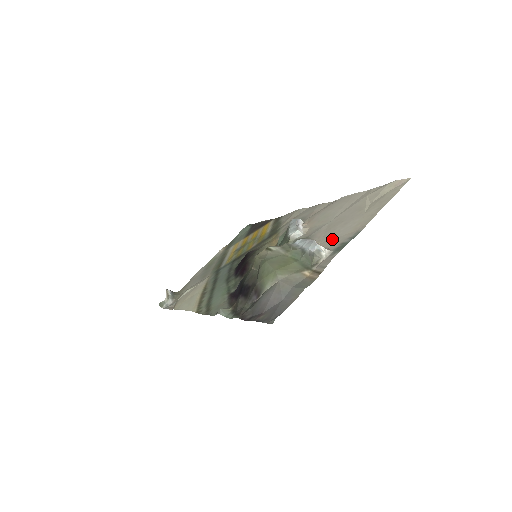
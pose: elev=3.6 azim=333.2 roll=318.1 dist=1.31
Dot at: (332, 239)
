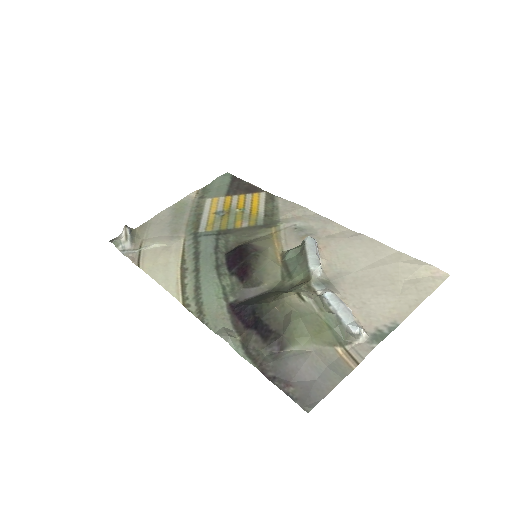
Dot at: (363, 310)
